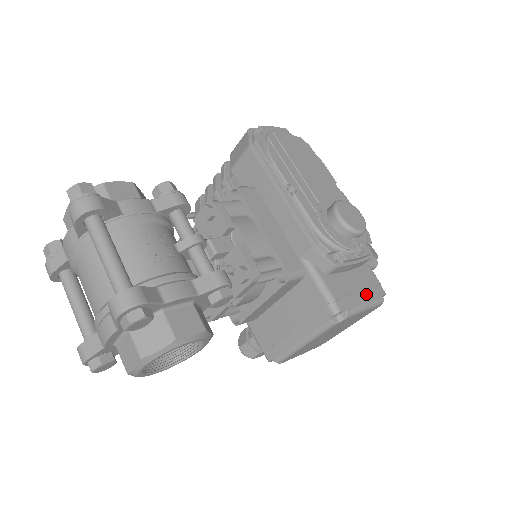
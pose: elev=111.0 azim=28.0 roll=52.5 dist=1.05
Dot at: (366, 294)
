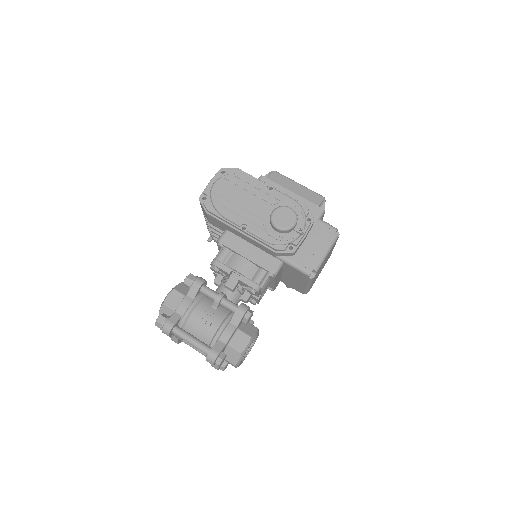
Dot at: (323, 245)
